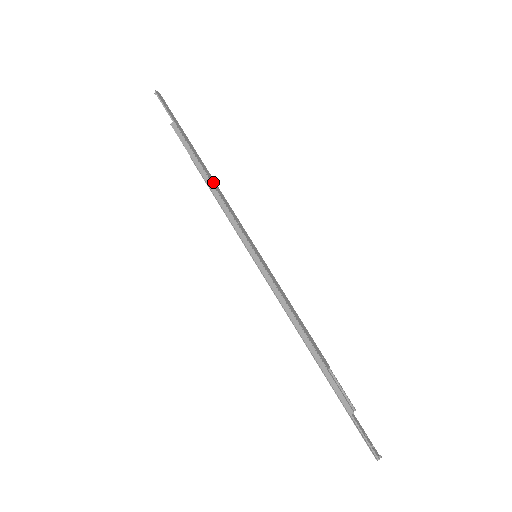
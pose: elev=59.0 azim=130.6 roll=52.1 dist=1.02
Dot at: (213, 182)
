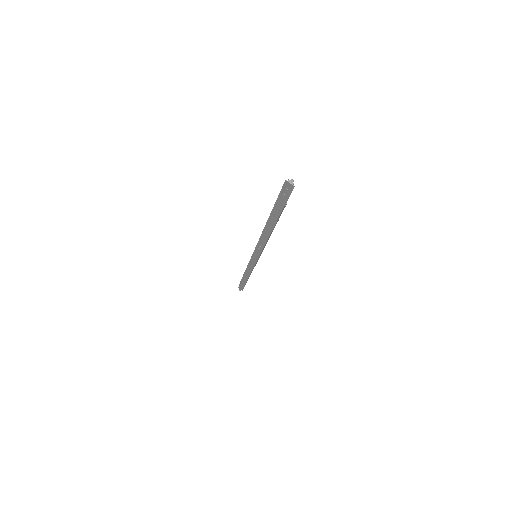
Dot at: occluded
